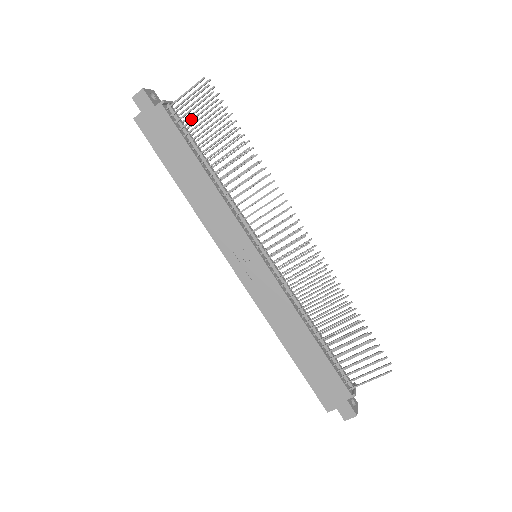
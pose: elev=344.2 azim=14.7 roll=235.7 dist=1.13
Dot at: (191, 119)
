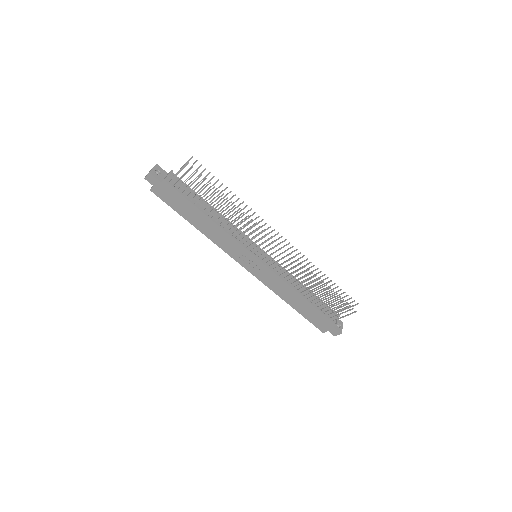
Dot at: (188, 187)
